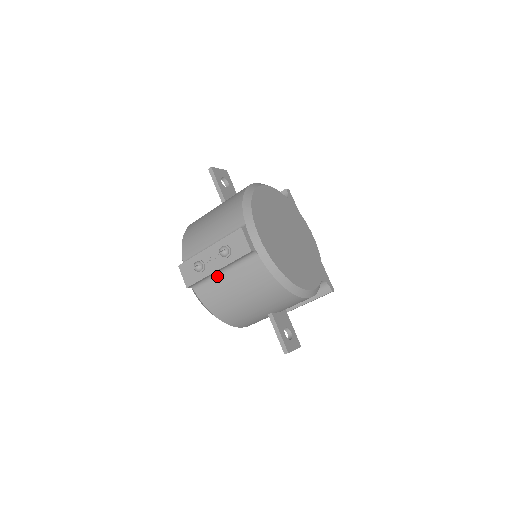
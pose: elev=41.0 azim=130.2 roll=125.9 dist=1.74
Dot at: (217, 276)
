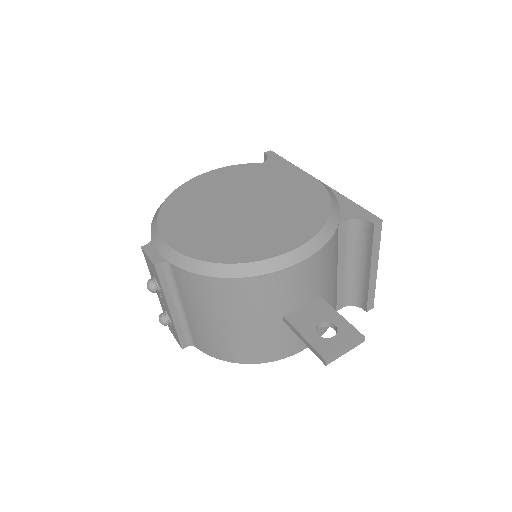
Dot at: (185, 316)
